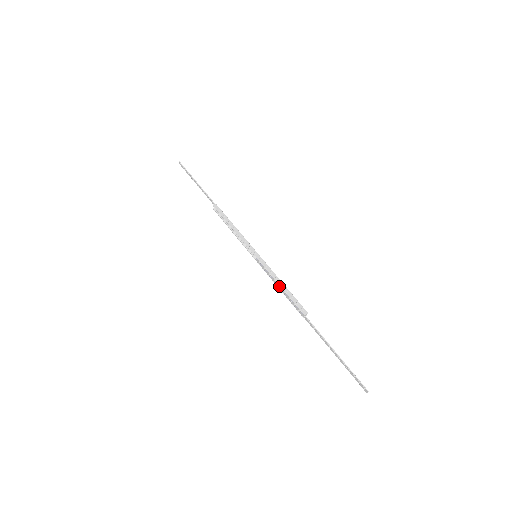
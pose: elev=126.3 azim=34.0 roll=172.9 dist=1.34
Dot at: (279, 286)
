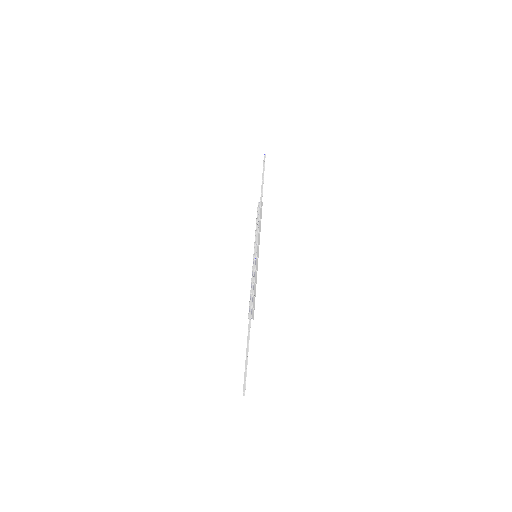
Dot at: (253, 287)
